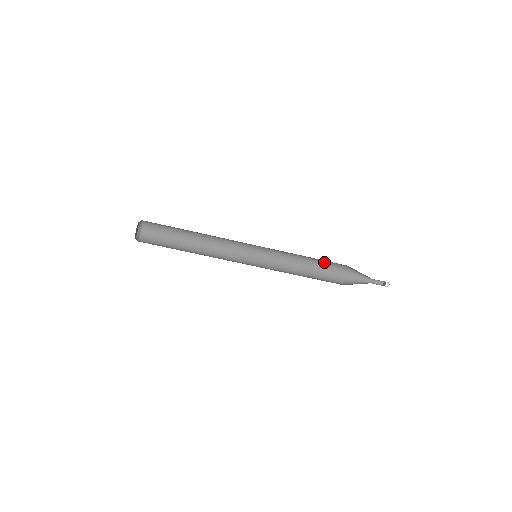
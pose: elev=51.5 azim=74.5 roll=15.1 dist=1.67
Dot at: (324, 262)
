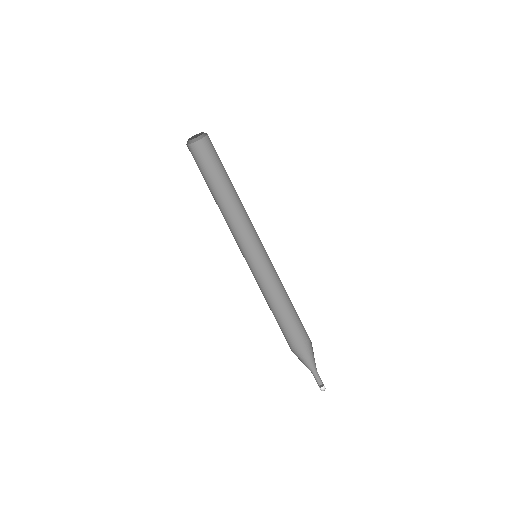
Dot at: (290, 321)
